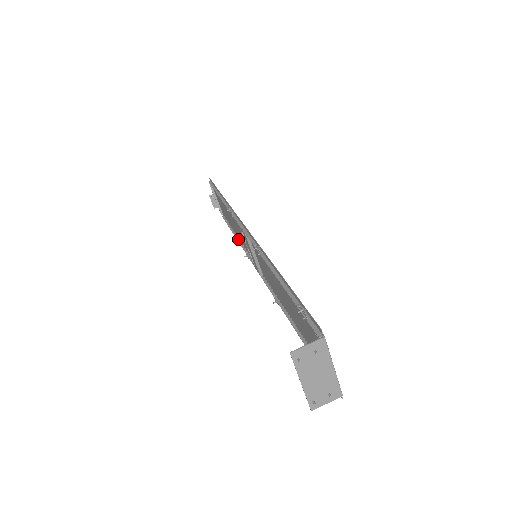
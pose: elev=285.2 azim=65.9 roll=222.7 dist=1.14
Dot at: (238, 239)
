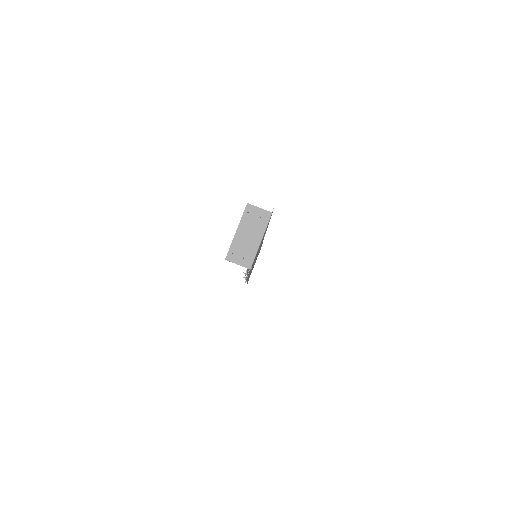
Dot at: occluded
